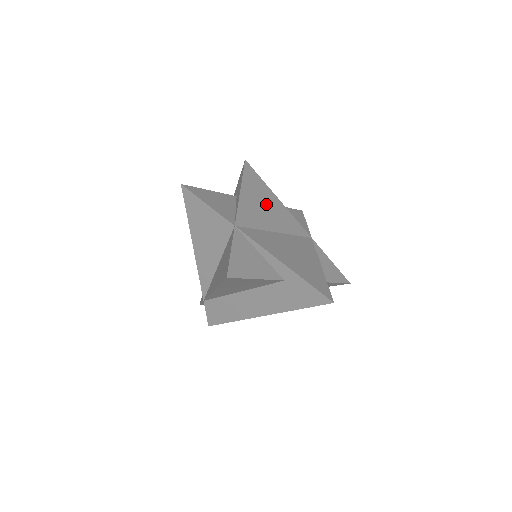
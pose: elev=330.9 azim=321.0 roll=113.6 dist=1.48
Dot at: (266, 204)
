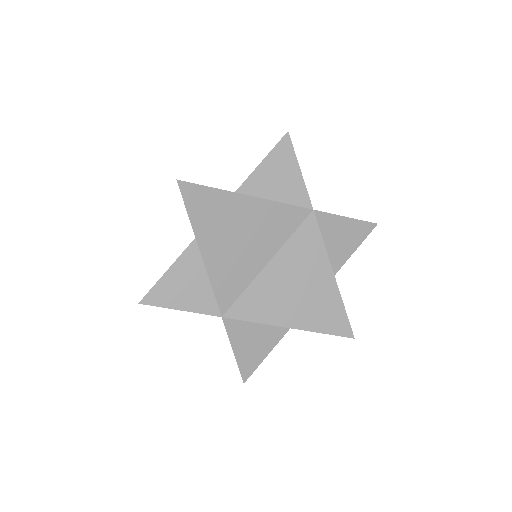
Dot at: (239, 232)
